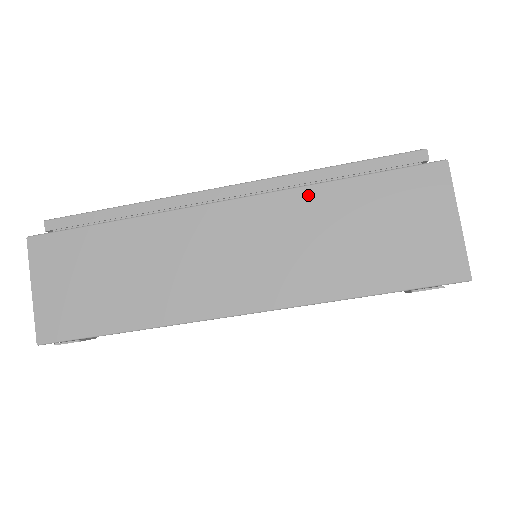
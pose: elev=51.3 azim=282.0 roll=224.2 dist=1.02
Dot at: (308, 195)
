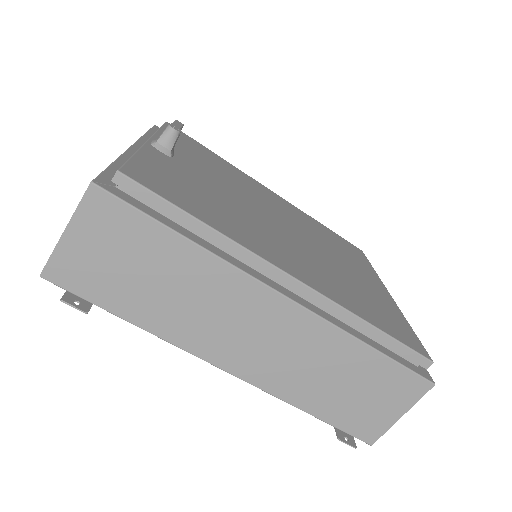
Dot at: (342, 339)
